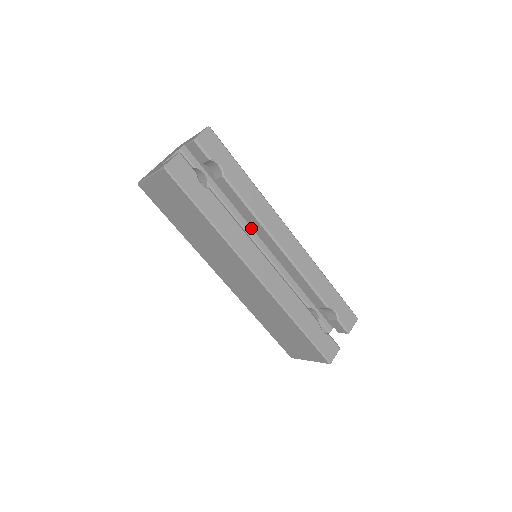
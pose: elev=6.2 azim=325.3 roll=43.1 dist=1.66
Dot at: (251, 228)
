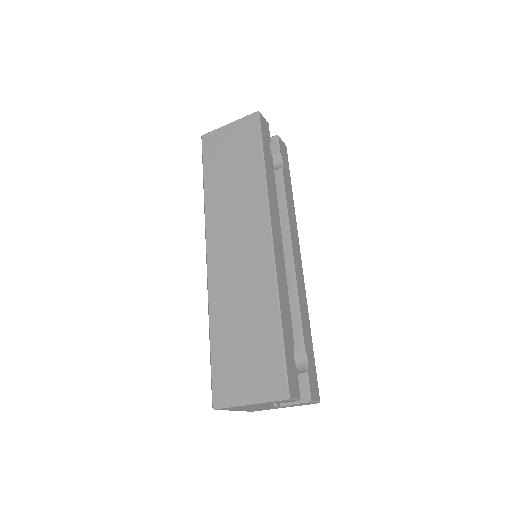
Dot at: occluded
